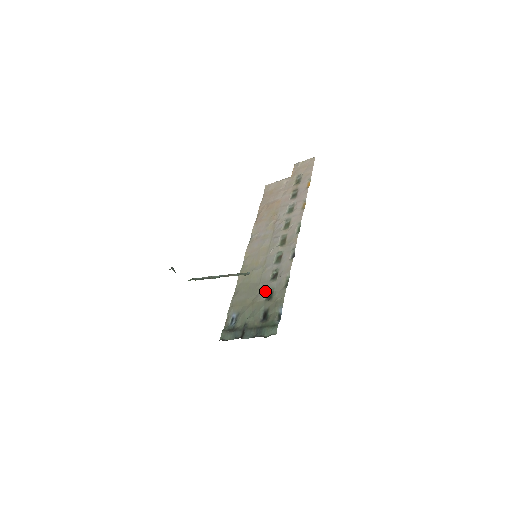
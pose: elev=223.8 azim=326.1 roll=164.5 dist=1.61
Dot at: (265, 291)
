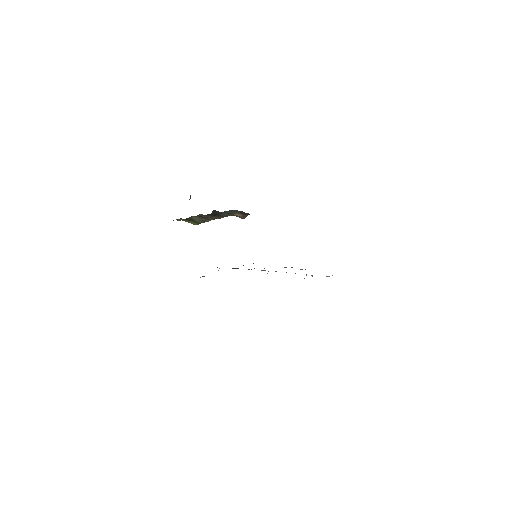
Dot at: (248, 269)
